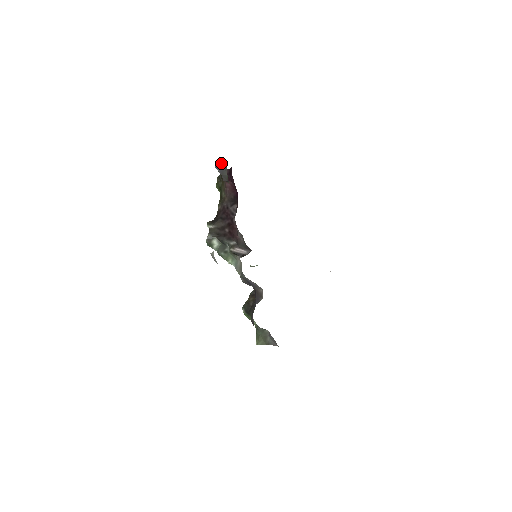
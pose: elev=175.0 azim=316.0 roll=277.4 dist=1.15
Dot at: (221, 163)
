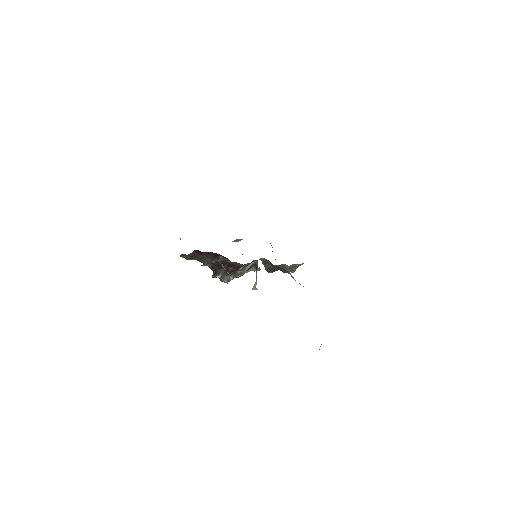
Dot at: (206, 263)
